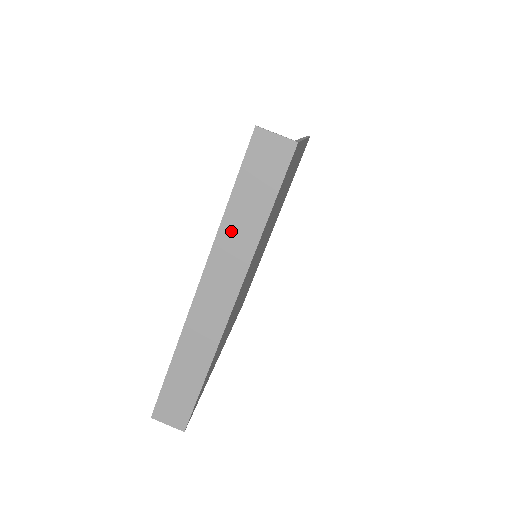
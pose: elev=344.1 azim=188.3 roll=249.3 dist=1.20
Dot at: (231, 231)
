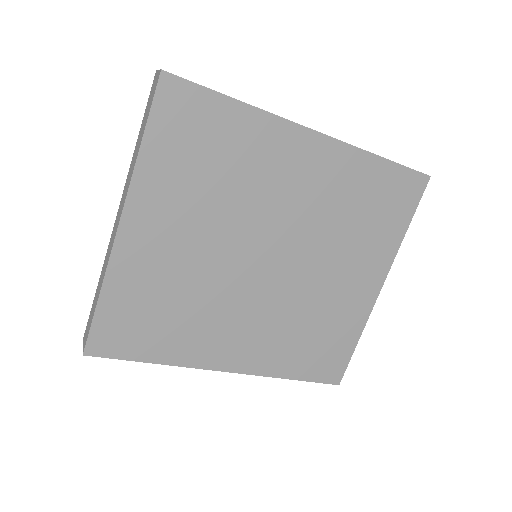
Dot at: (133, 159)
